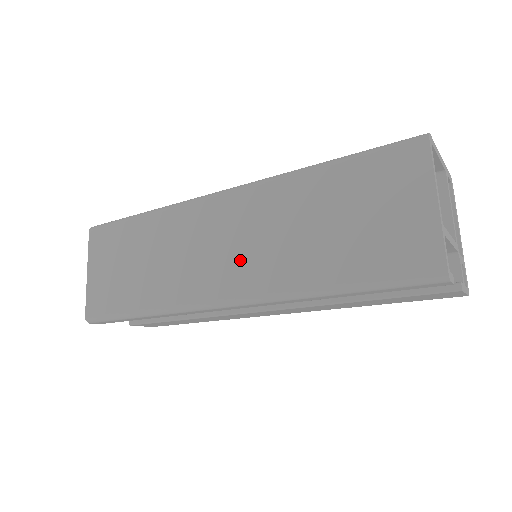
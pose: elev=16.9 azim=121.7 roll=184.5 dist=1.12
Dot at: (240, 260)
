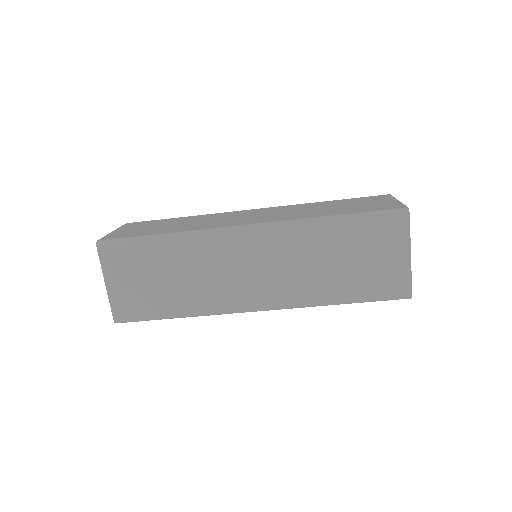
Dot at: (270, 282)
